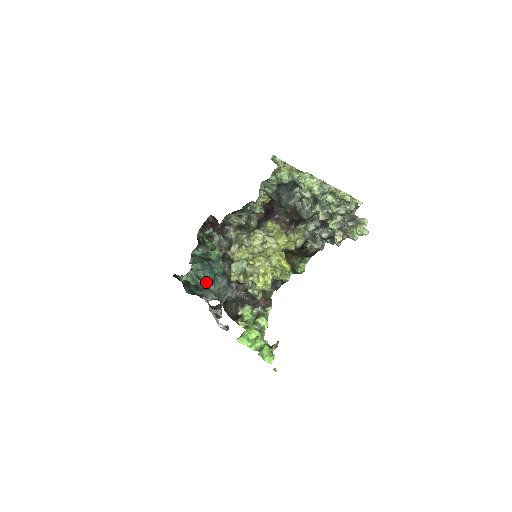
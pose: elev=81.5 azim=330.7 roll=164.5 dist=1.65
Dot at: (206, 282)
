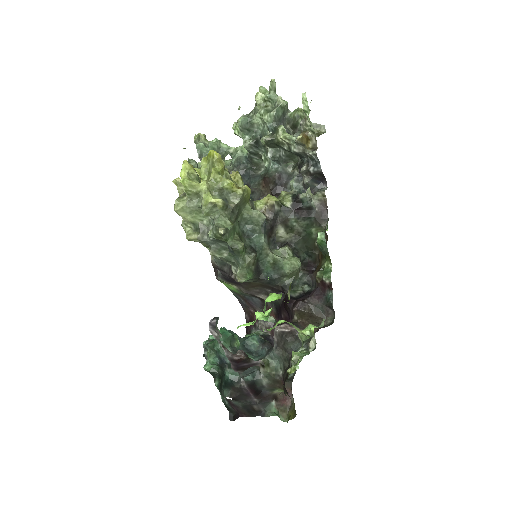
Dot at: occluded
